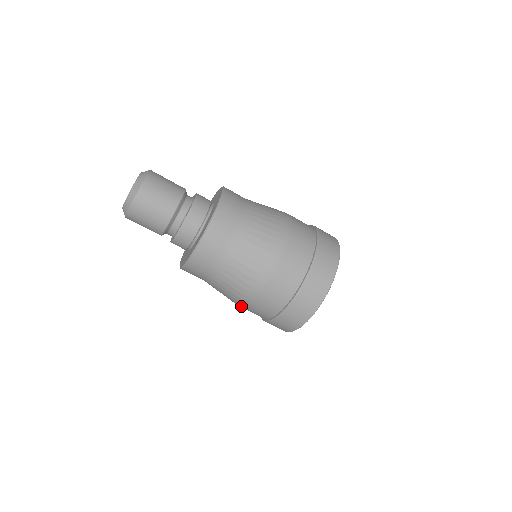
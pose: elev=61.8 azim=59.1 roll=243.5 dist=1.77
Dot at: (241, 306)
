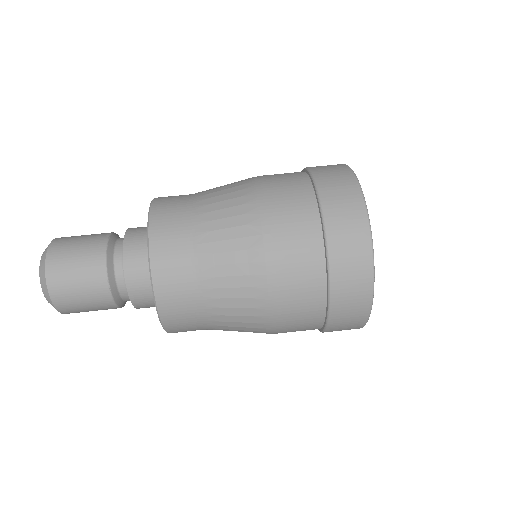
Dot at: (276, 330)
